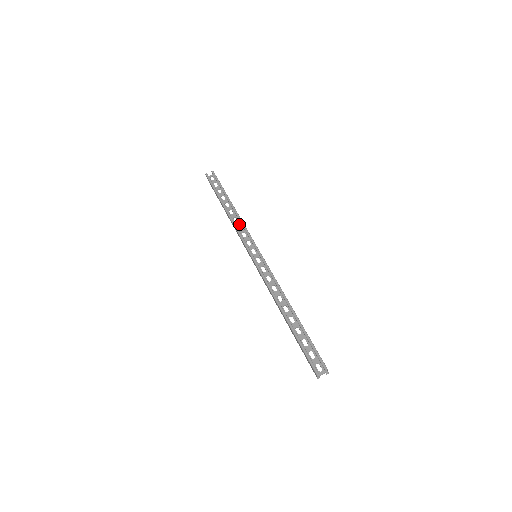
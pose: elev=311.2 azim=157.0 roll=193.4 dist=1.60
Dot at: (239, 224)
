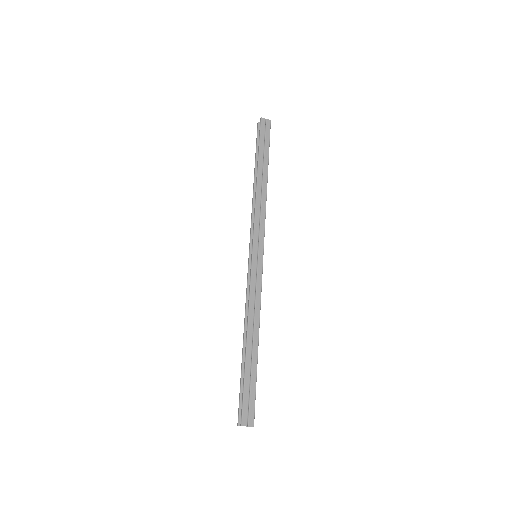
Dot at: (258, 205)
